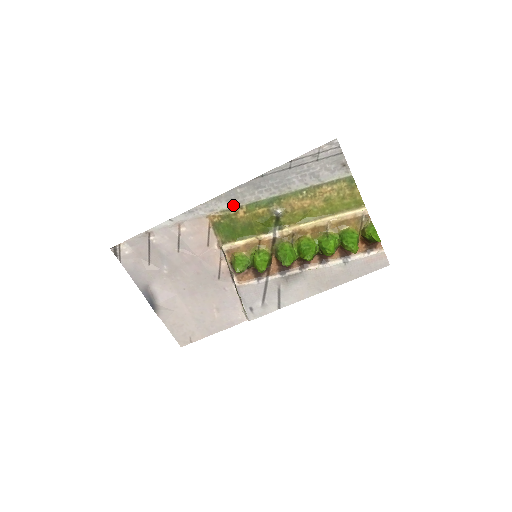
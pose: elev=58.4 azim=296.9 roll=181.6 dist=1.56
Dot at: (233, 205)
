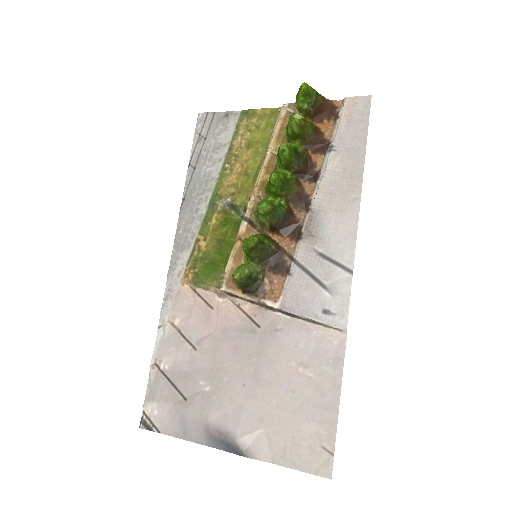
Dot at: (190, 248)
